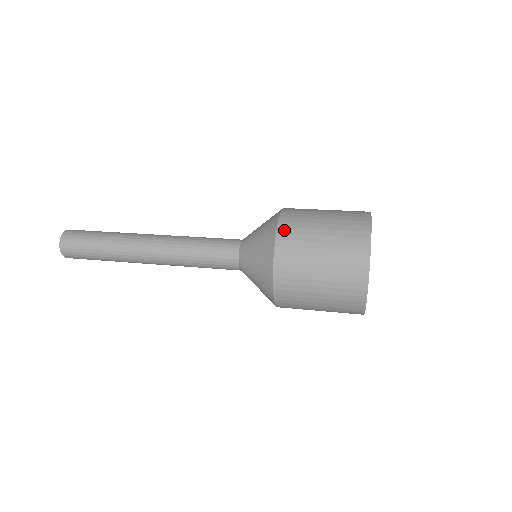
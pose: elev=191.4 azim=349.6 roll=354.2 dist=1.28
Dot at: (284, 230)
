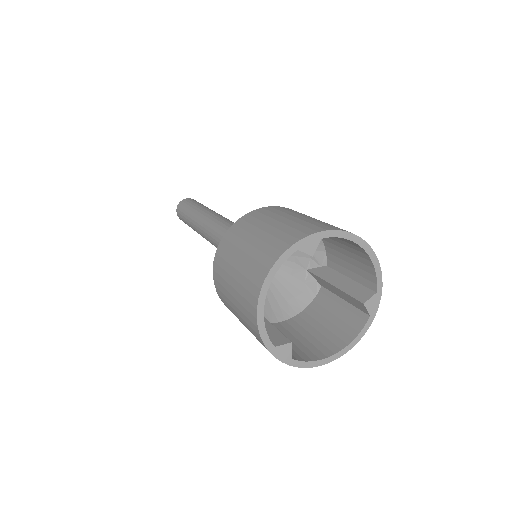
Dot at: (247, 217)
